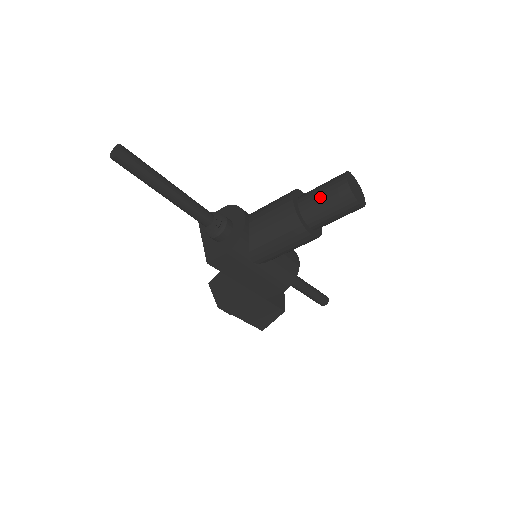
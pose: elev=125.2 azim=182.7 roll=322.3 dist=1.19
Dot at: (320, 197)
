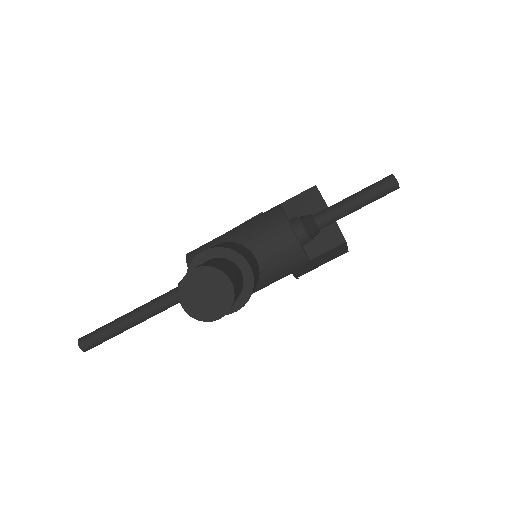
Dot at: occluded
